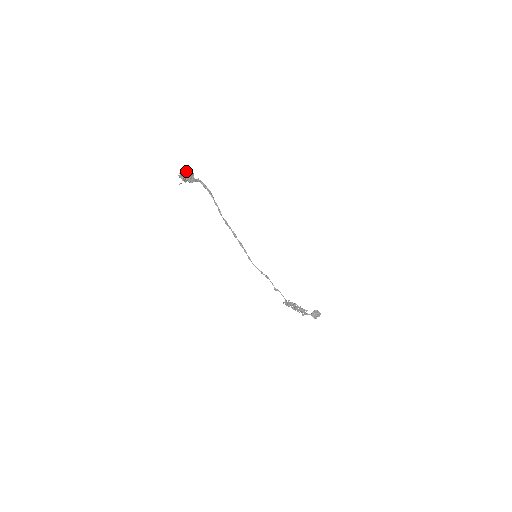
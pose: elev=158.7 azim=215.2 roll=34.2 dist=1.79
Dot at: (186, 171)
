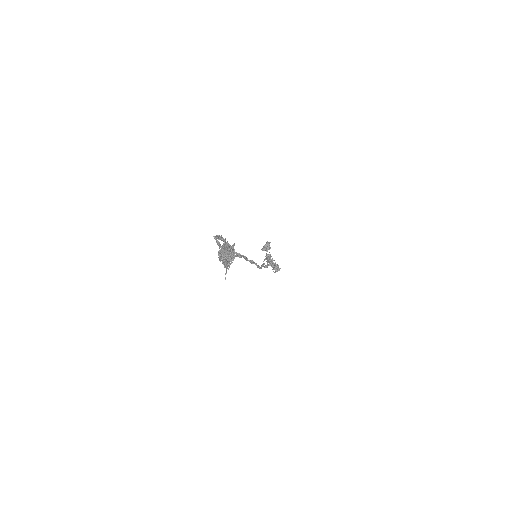
Dot at: (230, 250)
